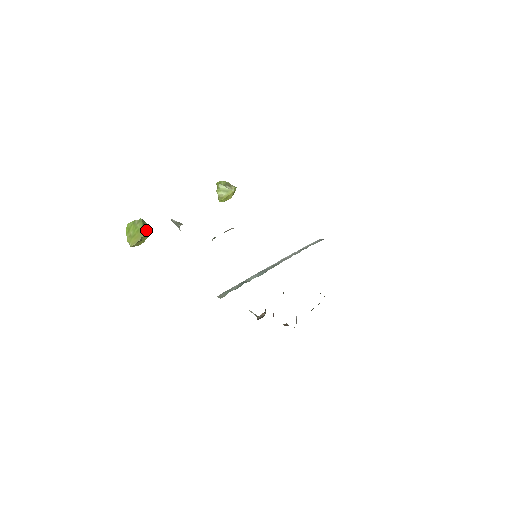
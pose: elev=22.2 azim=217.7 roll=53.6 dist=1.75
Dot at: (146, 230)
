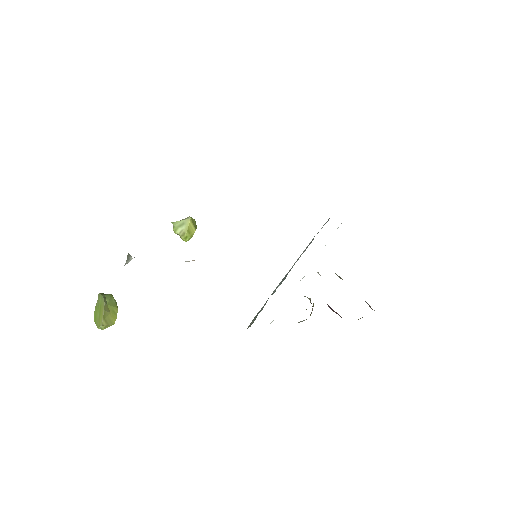
Dot at: (109, 299)
